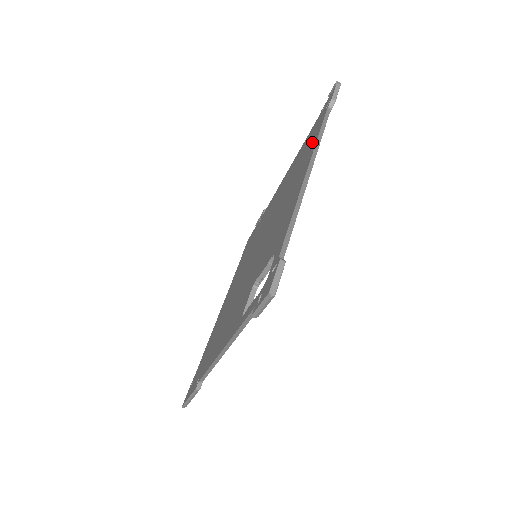
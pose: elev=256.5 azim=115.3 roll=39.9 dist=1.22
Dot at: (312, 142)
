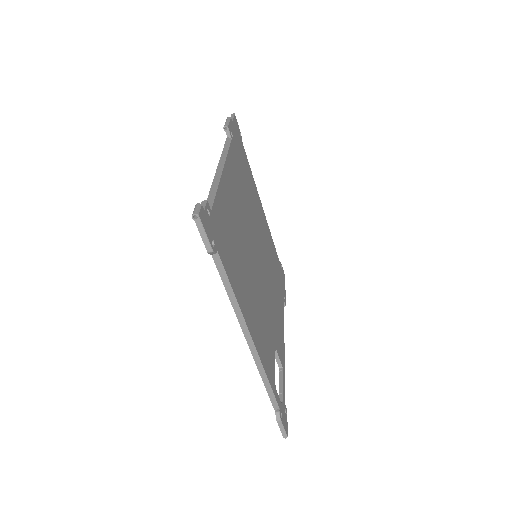
Dot at: occluded
